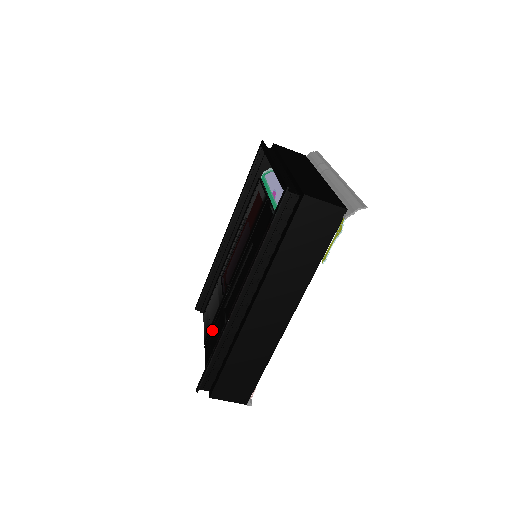
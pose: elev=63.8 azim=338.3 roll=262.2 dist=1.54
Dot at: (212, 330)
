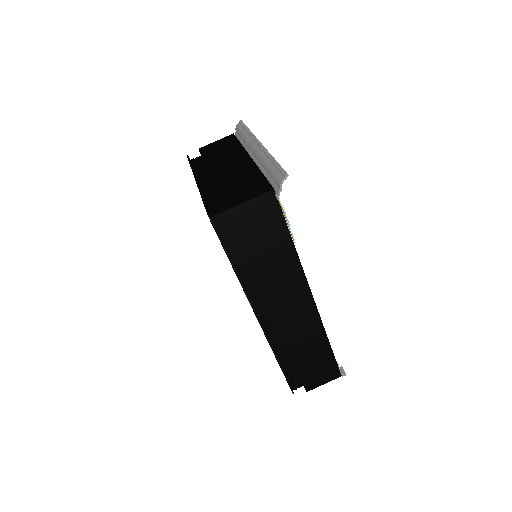
Dot at: occluded
